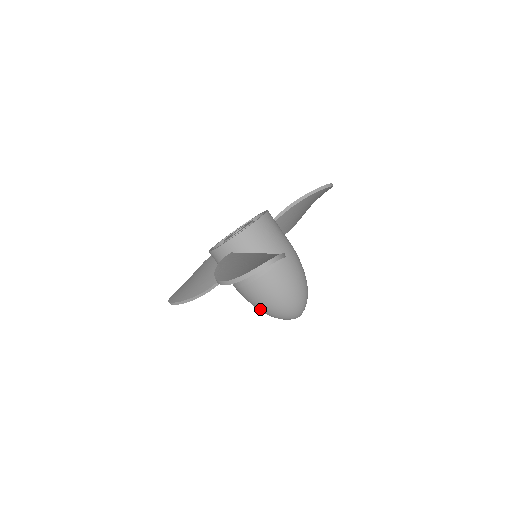
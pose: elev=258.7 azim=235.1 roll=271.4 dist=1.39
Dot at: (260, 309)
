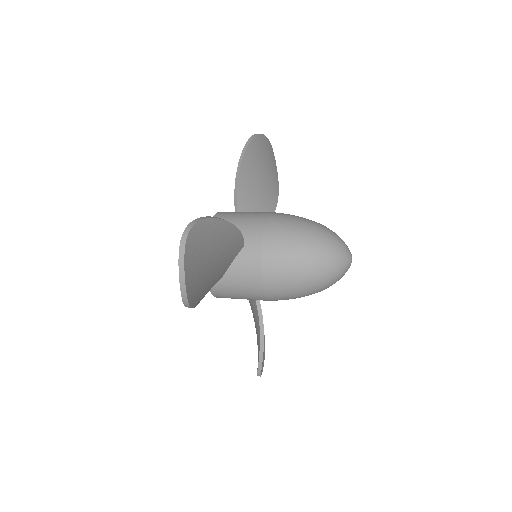
Dot at: (306, 293)
